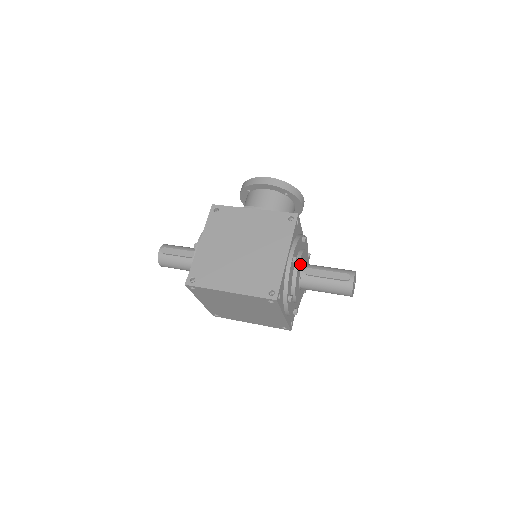
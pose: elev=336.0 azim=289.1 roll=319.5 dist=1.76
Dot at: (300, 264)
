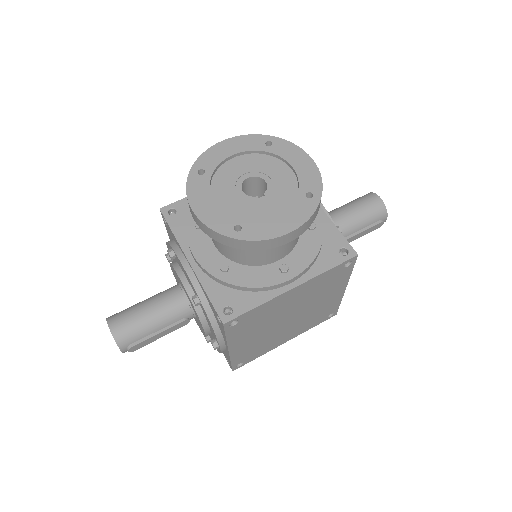
Dot at: occluded
